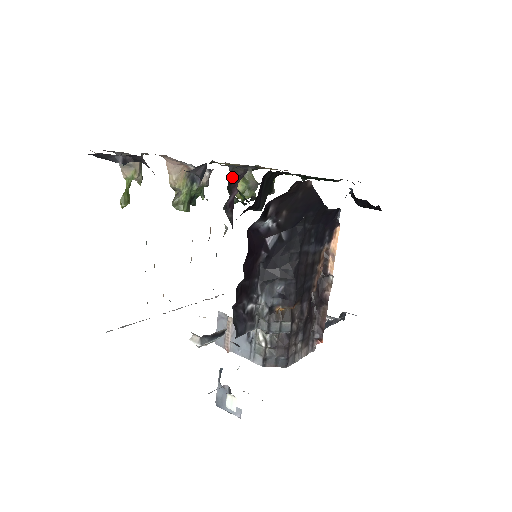
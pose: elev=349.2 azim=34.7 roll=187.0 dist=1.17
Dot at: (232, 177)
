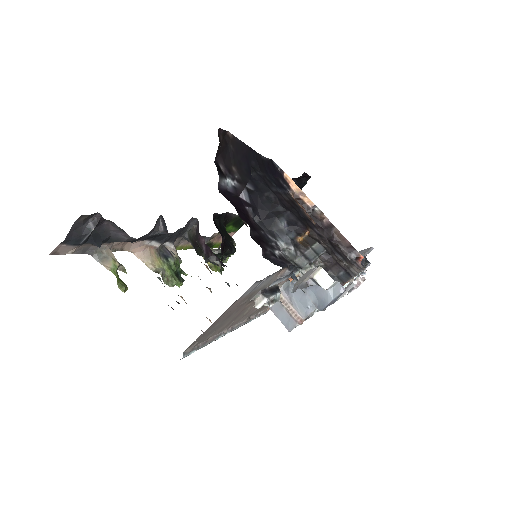
Dot at: (192, 239)
